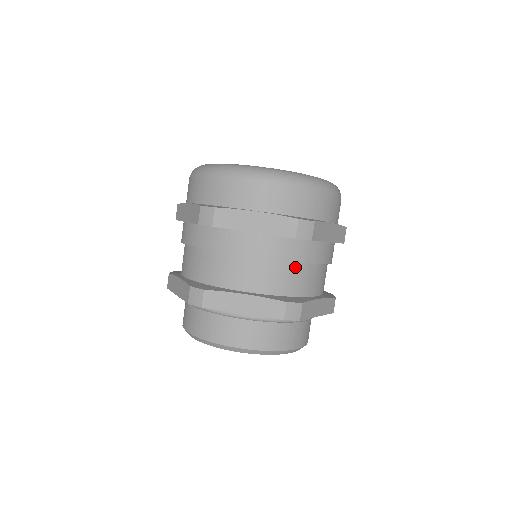
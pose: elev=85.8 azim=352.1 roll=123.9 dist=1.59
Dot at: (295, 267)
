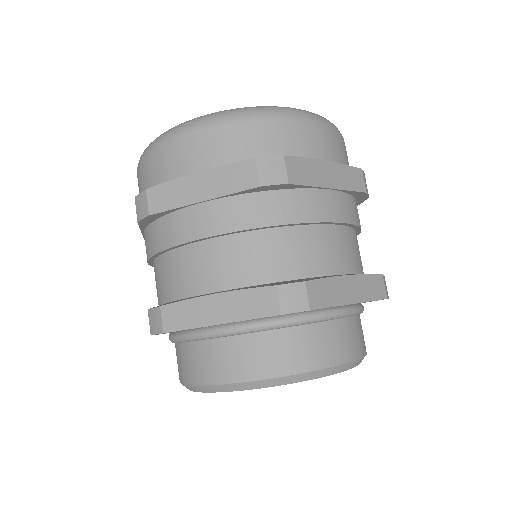
Dot at: (356, 236)
